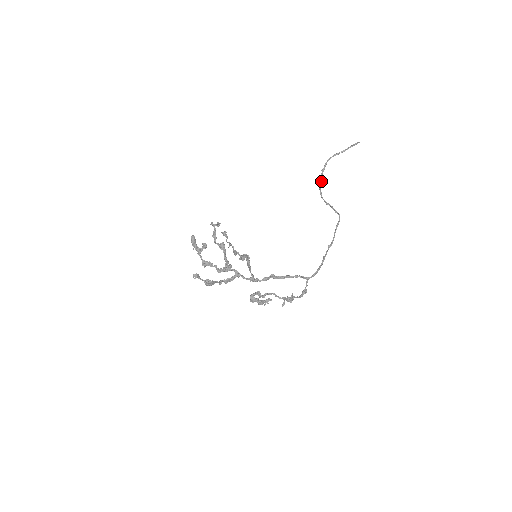
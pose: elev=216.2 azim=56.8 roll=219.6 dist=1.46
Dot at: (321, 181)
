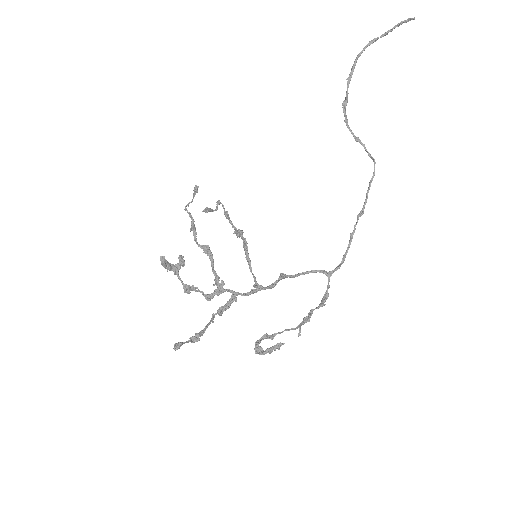
Dot at: (346, 98)
